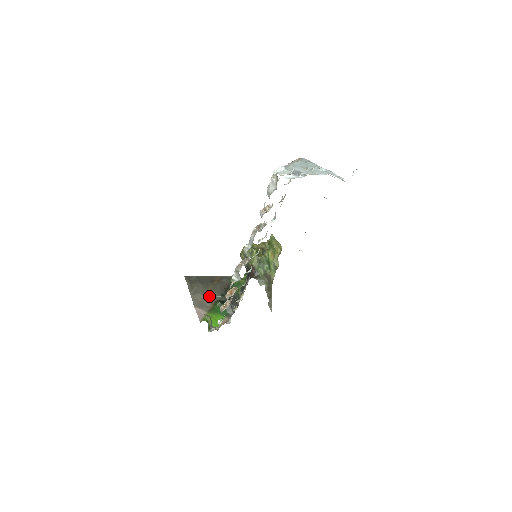
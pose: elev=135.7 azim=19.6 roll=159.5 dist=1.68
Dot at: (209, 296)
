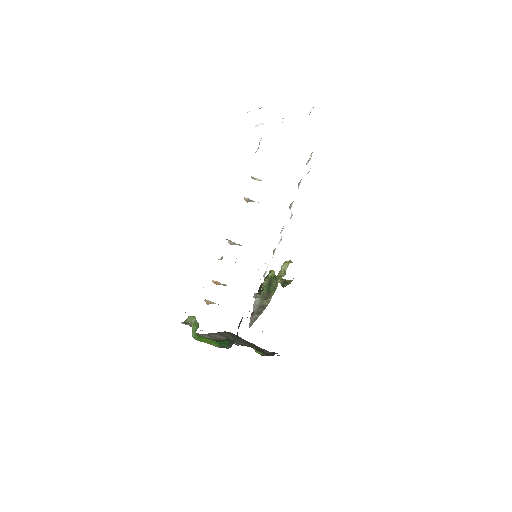
Dot at: occluded
